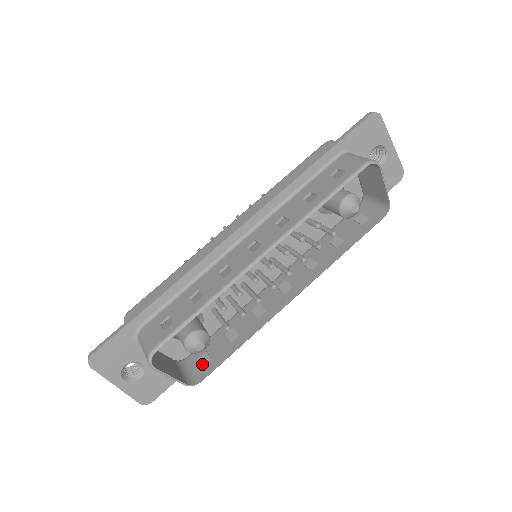
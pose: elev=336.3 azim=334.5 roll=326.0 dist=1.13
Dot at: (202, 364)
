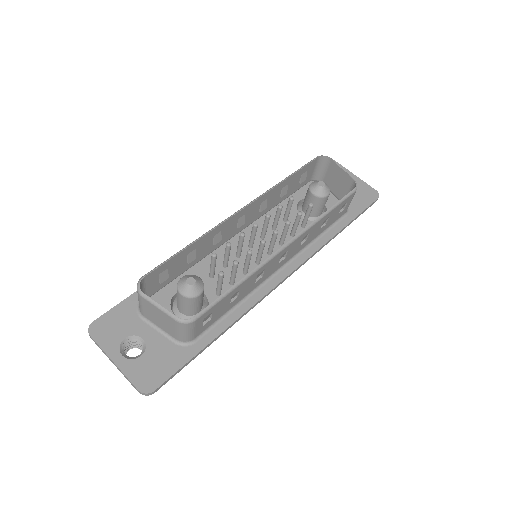
Dot at: occluded
